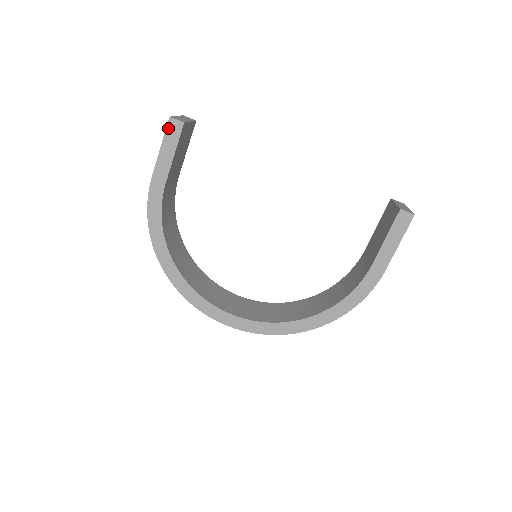
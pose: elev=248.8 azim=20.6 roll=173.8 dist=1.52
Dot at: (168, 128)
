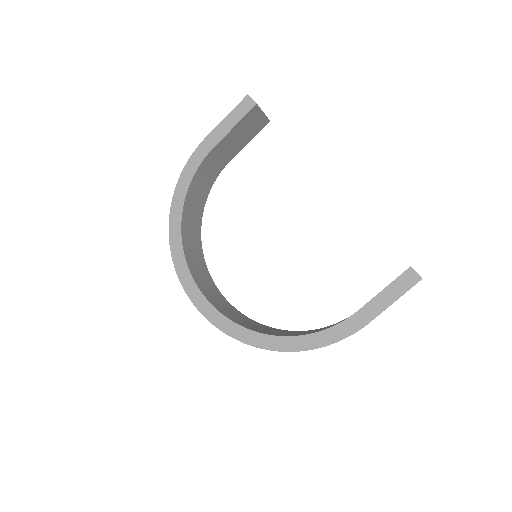
Dot at: (242, 103)
